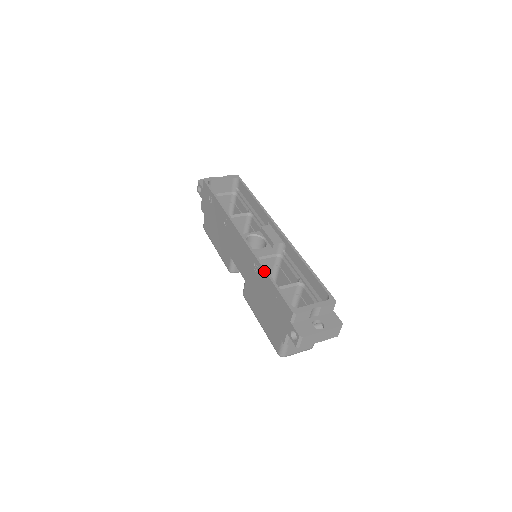
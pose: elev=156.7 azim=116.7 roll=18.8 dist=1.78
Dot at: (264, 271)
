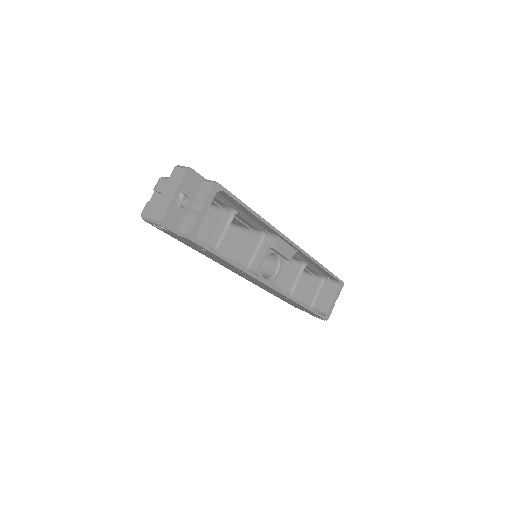
Dot at: occluded
